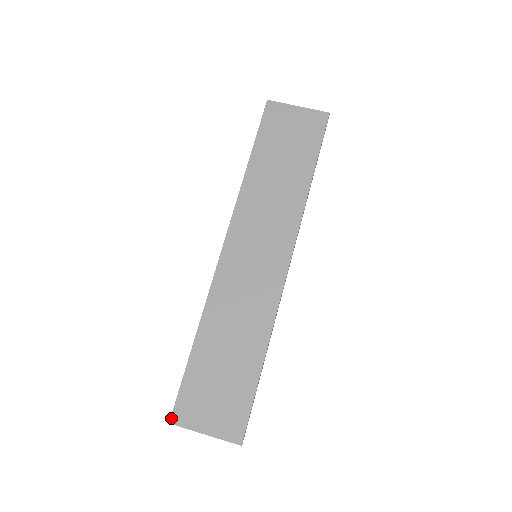
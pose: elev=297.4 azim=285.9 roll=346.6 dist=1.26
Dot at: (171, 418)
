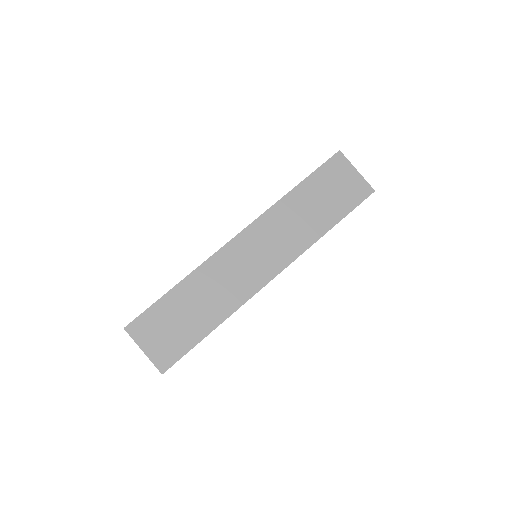
Dot at: (127, 326)
